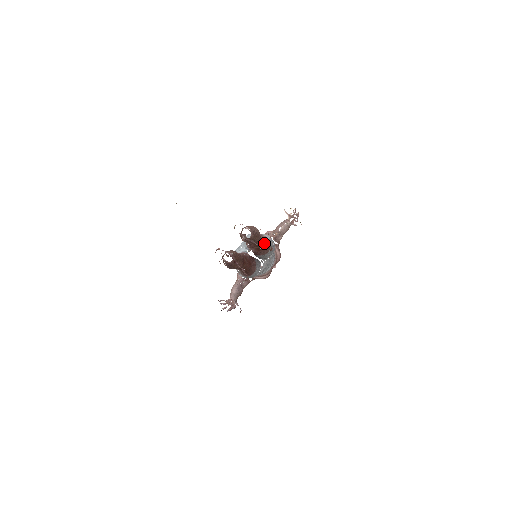
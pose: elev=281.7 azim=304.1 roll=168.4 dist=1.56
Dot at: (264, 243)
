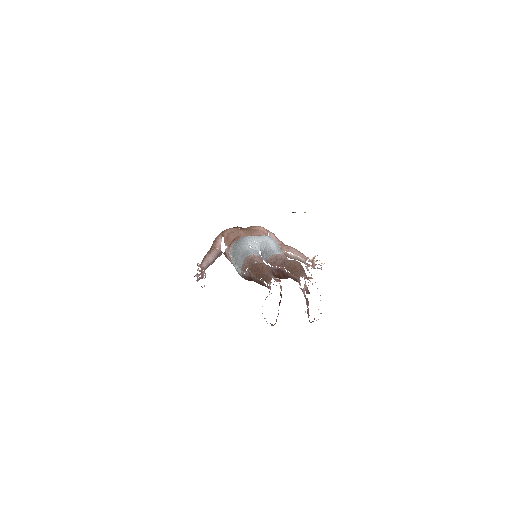
Dot at: occluded
